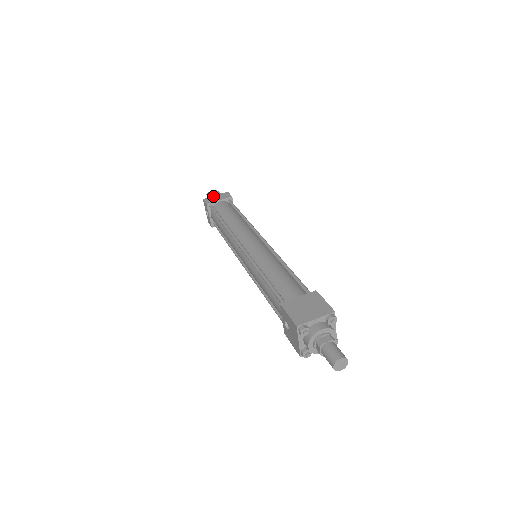
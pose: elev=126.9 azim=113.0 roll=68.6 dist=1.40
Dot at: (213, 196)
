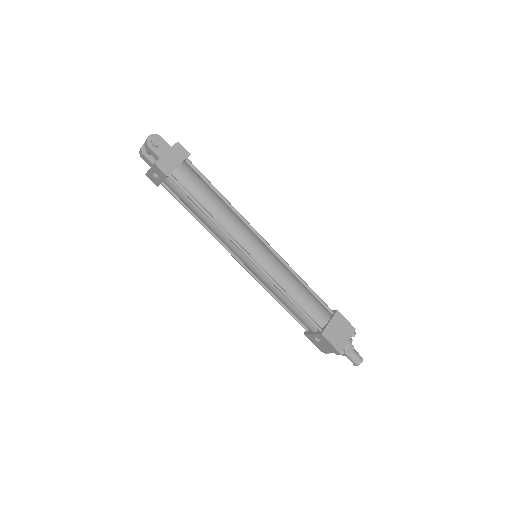
Dot at: (165, 155)
